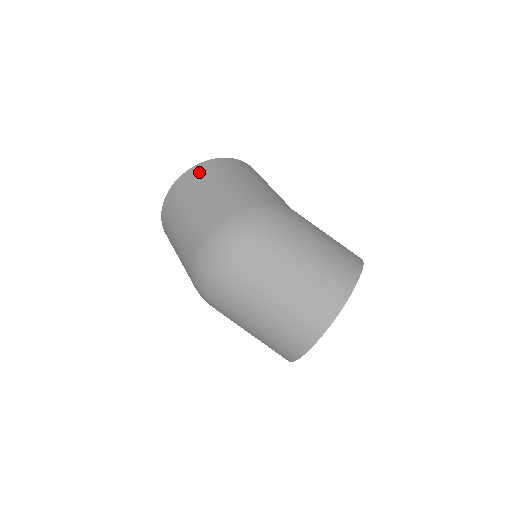
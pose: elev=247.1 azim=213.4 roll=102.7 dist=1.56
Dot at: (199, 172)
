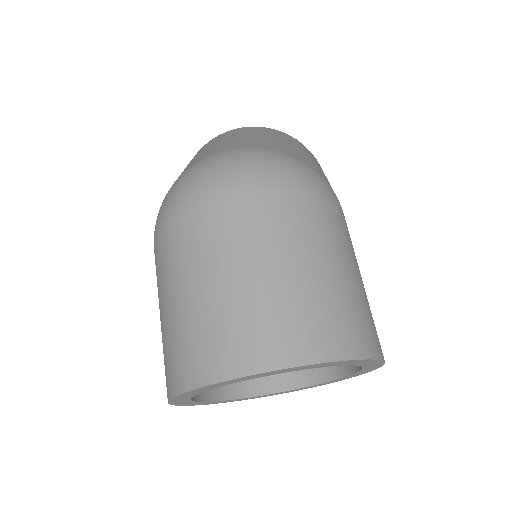
Dot at: (281, 133)
